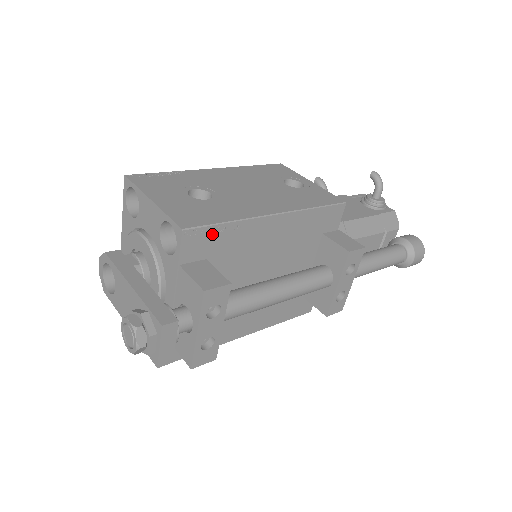
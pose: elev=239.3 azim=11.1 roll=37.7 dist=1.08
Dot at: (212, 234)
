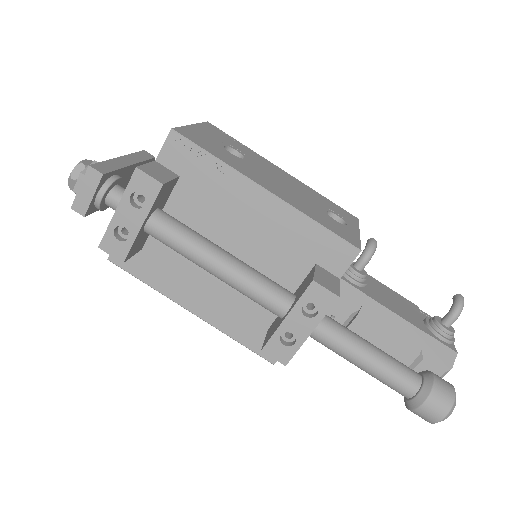
Dot at: (195, 156)
